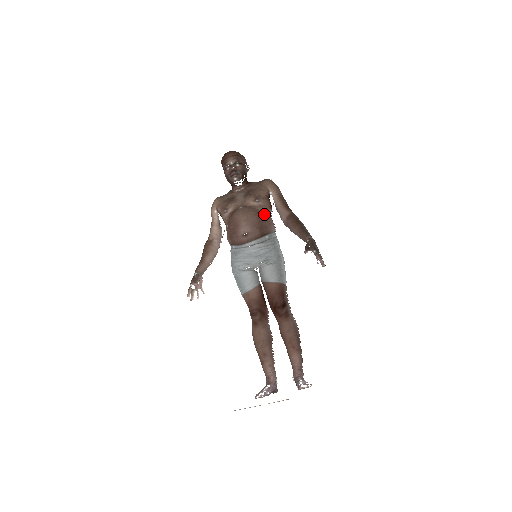
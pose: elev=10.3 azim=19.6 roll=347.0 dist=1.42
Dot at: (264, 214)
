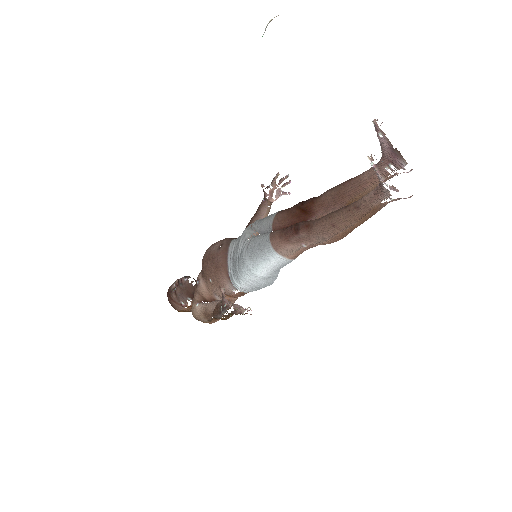
Dot at: occluded
